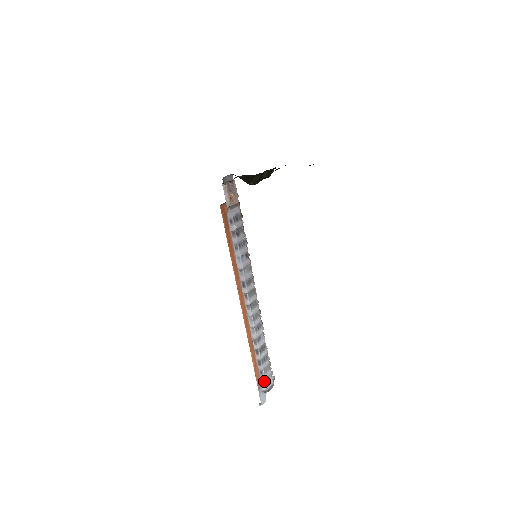
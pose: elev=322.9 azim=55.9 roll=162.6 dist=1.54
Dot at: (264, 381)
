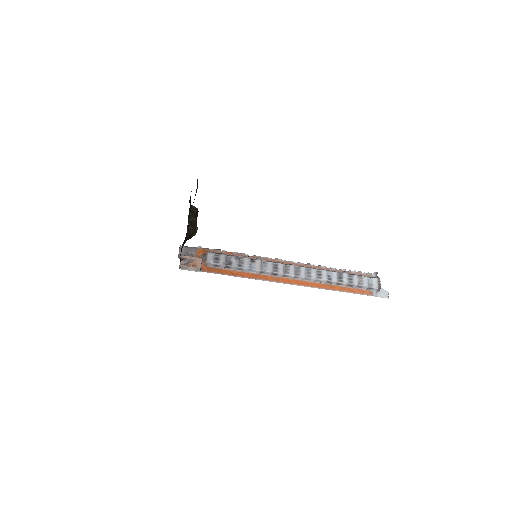
Dot at: (369, 288)
